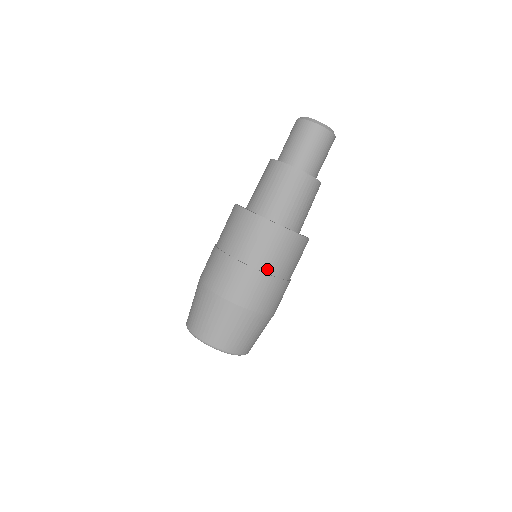
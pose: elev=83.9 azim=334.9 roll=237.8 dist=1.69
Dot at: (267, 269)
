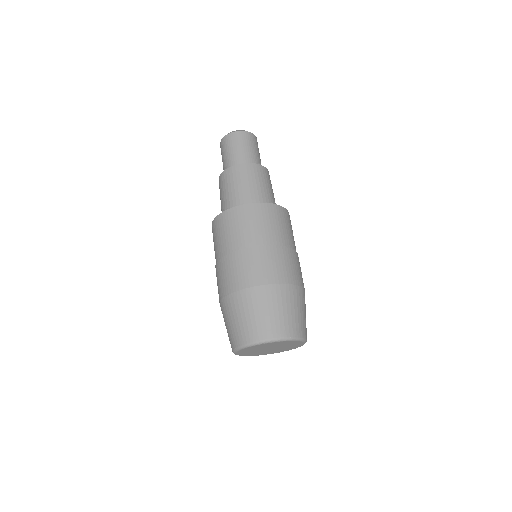
Dot at: (252, 244)
